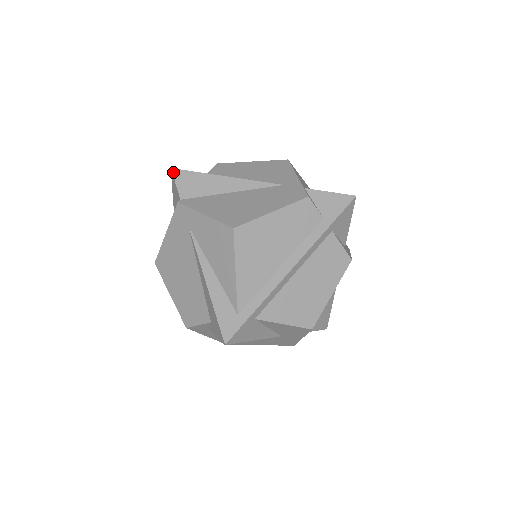
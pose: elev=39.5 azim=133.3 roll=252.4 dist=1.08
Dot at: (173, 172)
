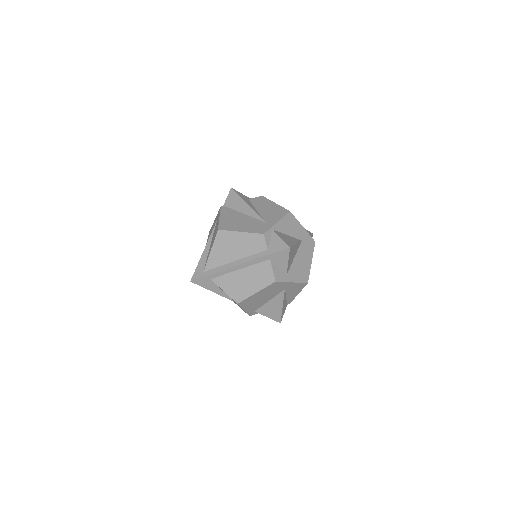
Dot at: (230, 190)
